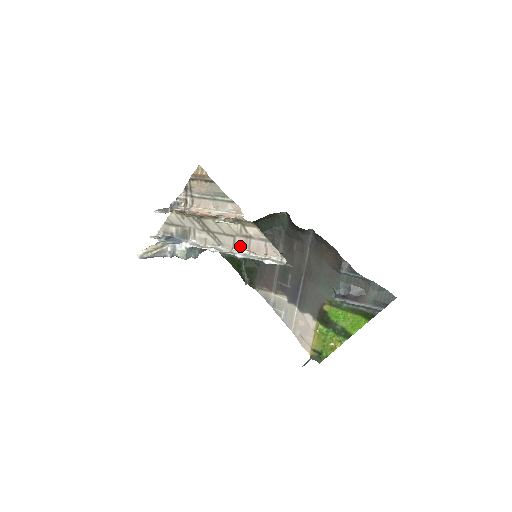
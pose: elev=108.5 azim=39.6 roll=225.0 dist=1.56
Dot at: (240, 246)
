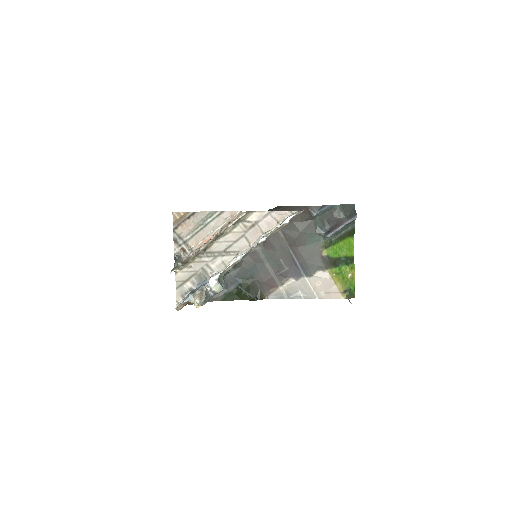
Dot at: (253, 238)
